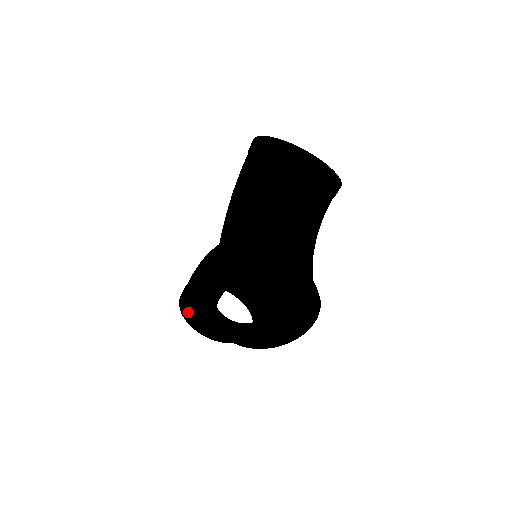
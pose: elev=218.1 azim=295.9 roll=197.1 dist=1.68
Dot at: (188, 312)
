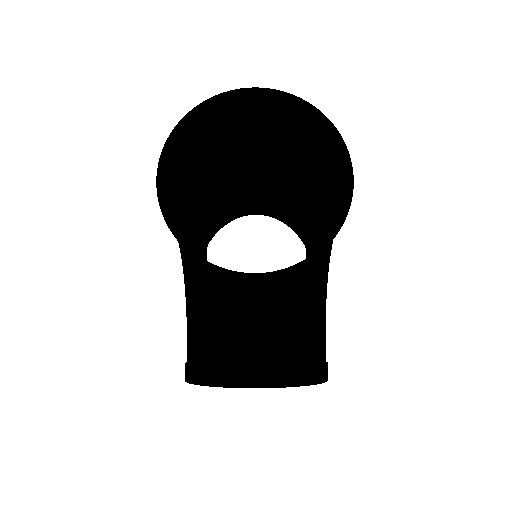
Dot at: occluded
